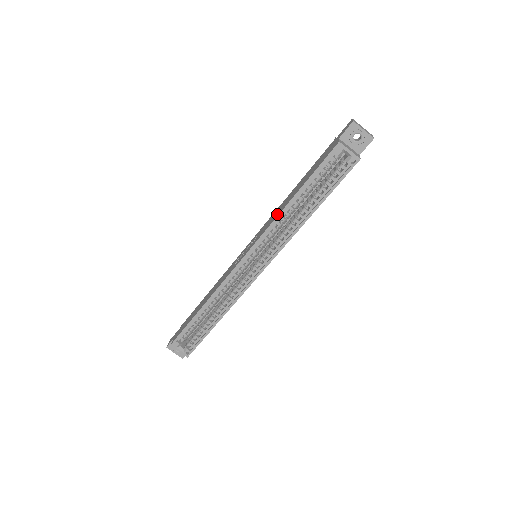
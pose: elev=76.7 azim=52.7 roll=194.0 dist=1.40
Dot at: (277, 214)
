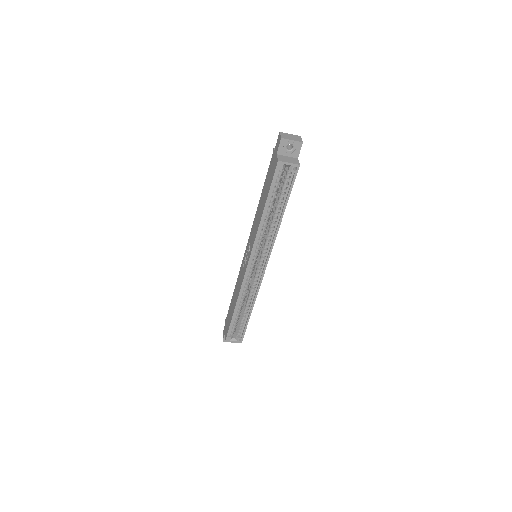
Dot at: (257, 225)
